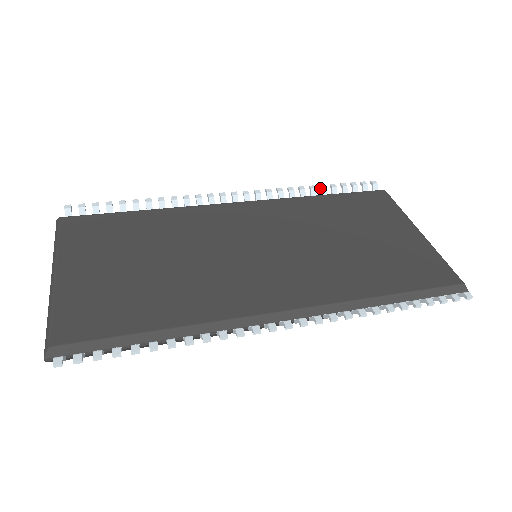
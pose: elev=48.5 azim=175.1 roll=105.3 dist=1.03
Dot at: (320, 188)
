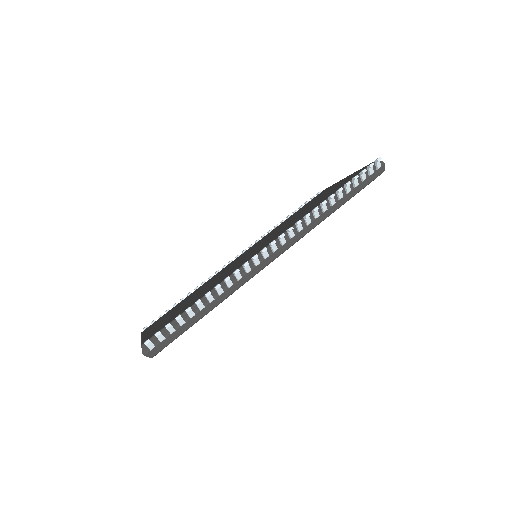
Dot at: (287, 218)
